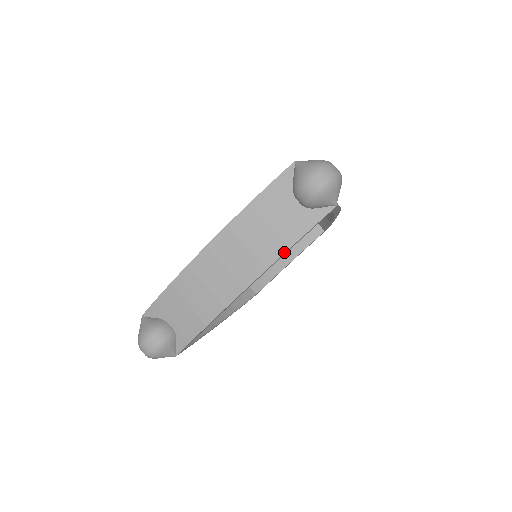
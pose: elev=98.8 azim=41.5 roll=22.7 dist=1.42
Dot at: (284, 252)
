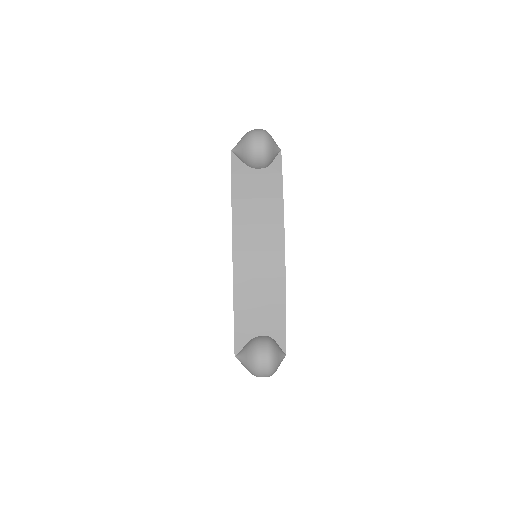
Dot at: (282, 203)
